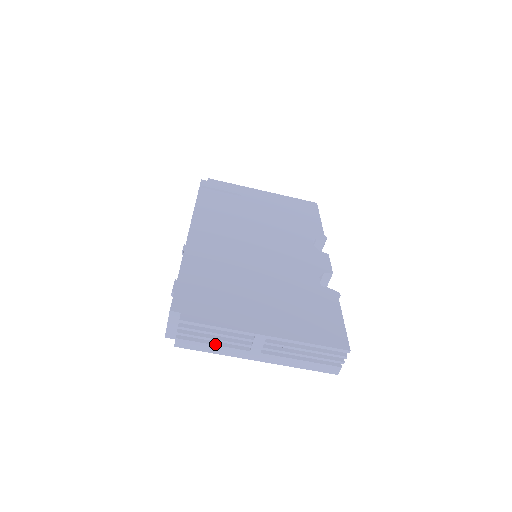
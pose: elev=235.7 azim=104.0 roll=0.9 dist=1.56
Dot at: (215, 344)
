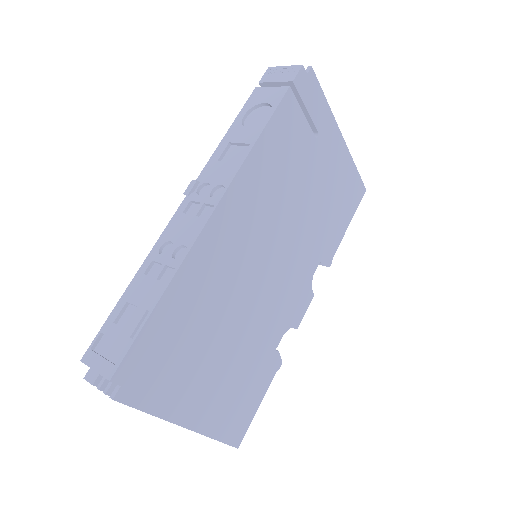
Dot at: occluded
